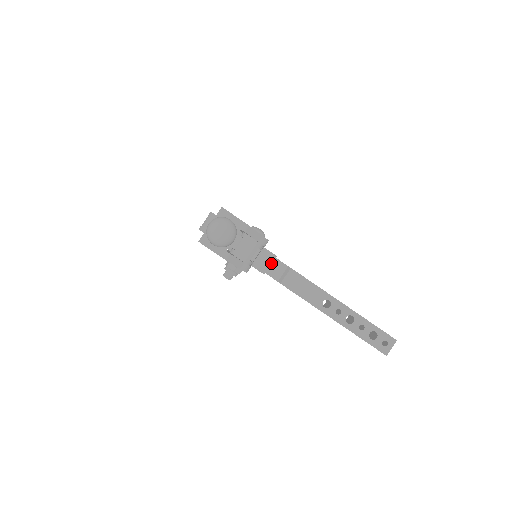
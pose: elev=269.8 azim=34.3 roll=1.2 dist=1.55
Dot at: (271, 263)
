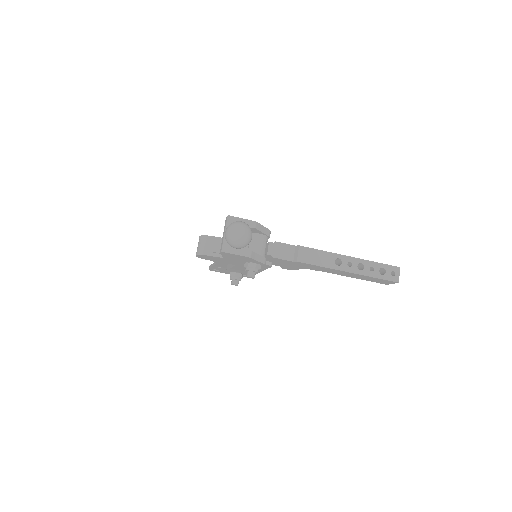
Dot at: (281, 249)
